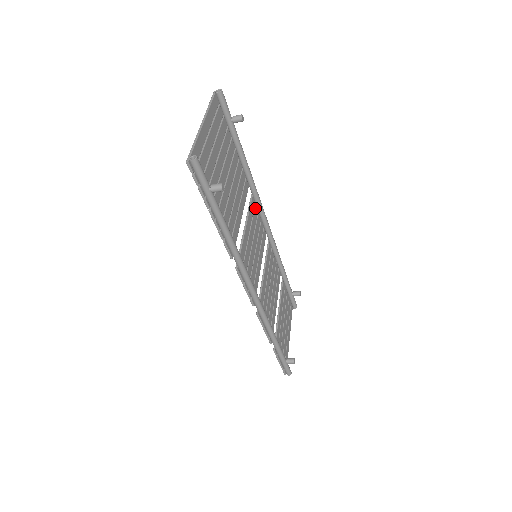
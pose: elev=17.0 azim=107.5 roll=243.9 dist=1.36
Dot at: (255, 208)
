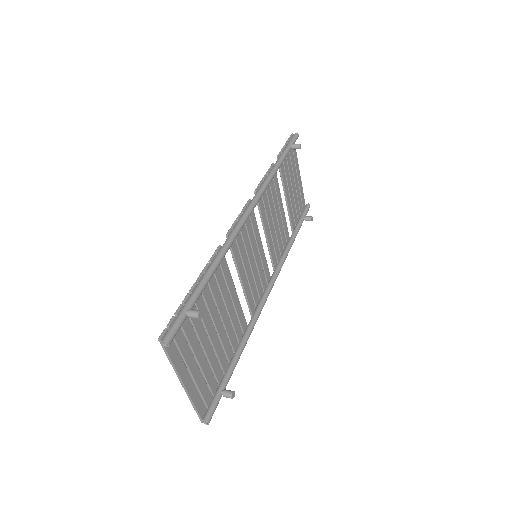
Dot at: occluded
